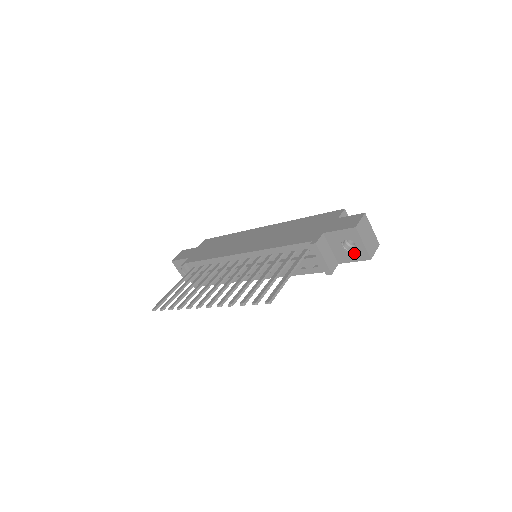
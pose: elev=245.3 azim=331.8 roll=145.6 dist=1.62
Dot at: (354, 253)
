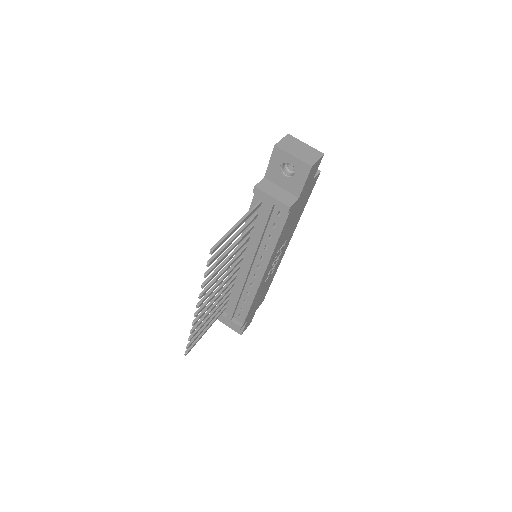
Dot at: (297, 174)
